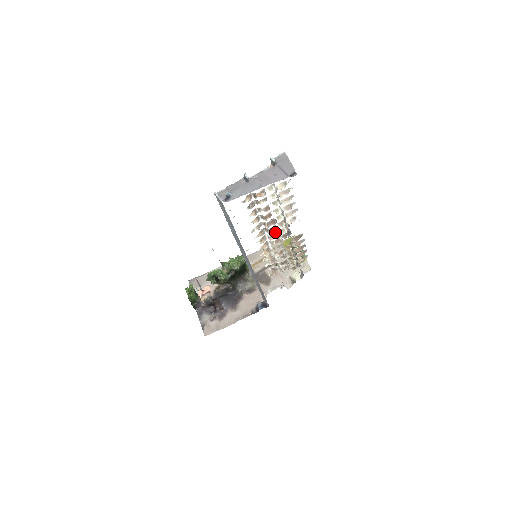
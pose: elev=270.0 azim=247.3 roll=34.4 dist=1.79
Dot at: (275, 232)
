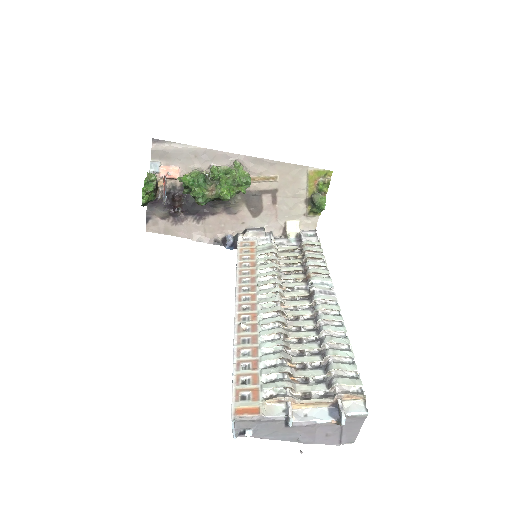
Dot at: (293, 305)
